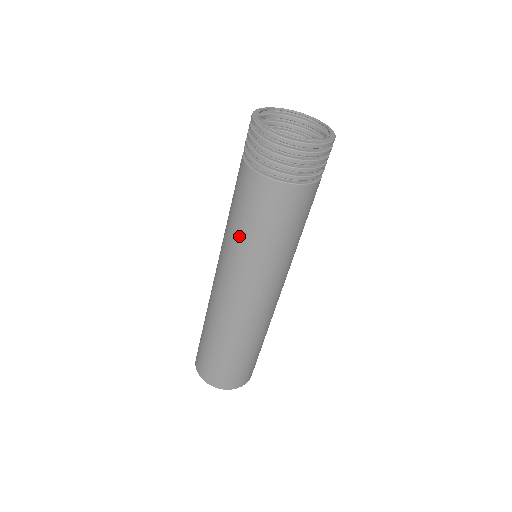
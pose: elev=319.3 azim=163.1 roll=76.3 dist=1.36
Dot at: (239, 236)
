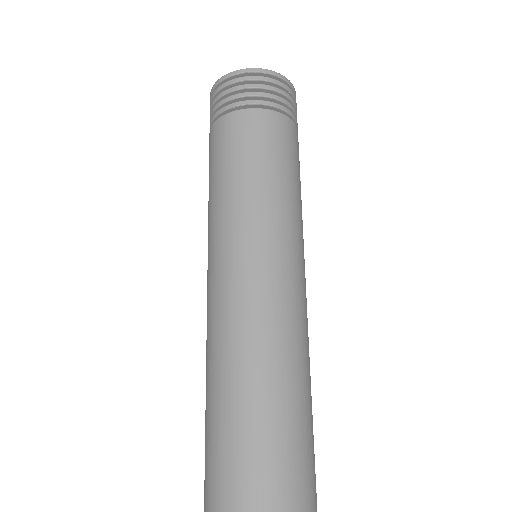
Dot at: (257, 189)
